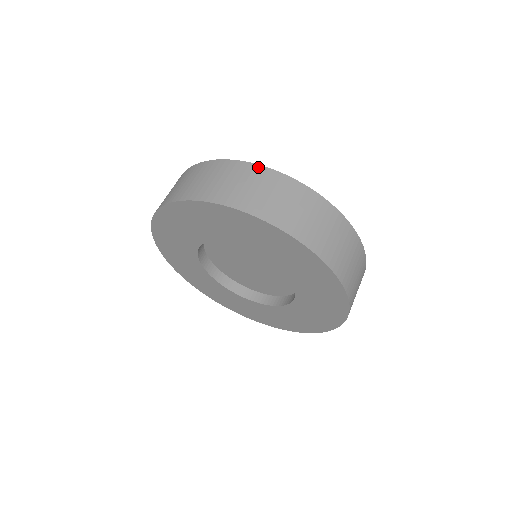
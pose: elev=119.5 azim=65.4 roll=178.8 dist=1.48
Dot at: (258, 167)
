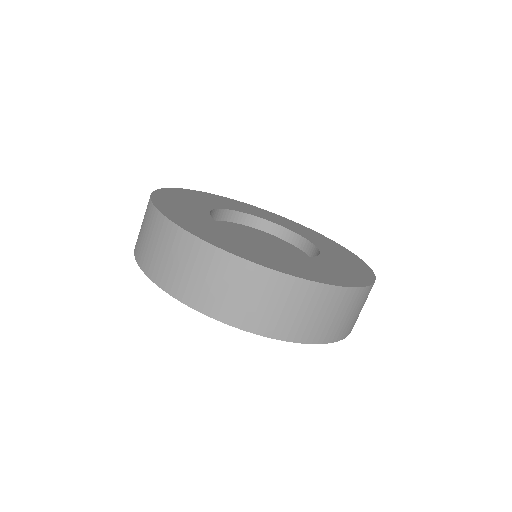
Dot at: (226, 256)
